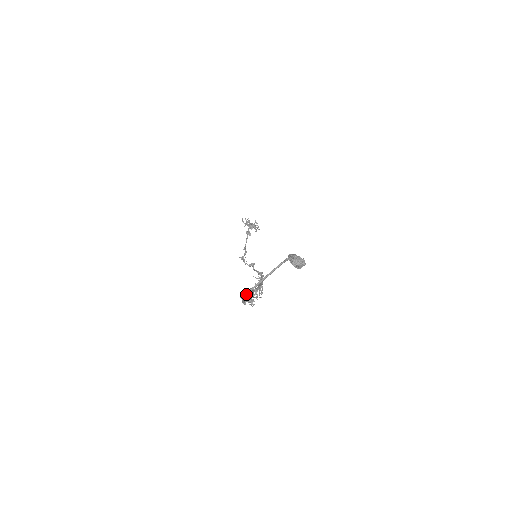
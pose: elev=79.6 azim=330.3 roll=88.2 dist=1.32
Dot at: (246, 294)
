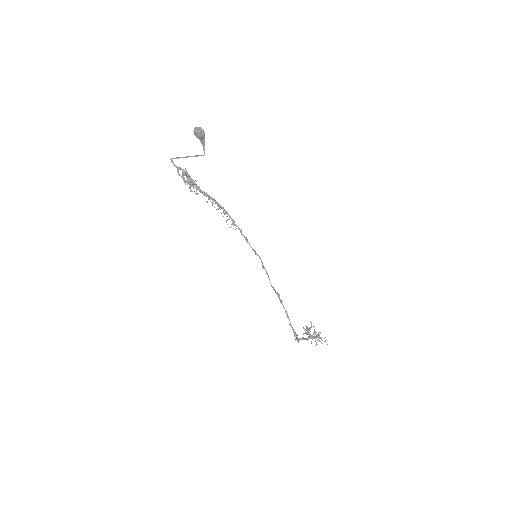
Dot at: occluded
